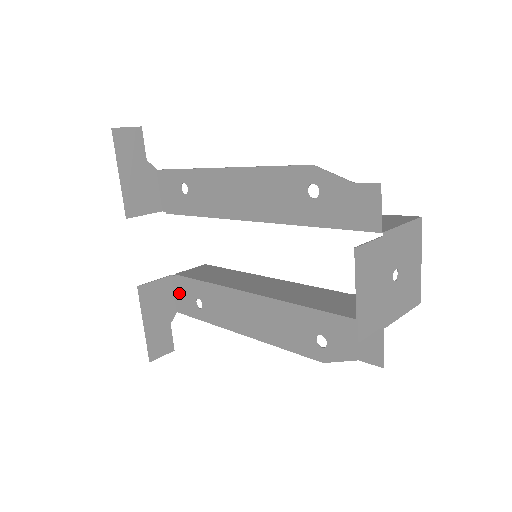
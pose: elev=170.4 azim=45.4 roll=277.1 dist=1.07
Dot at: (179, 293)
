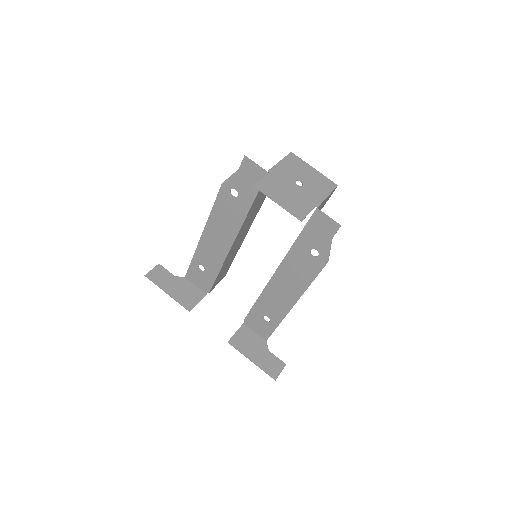
Dot at: (255, 328)
